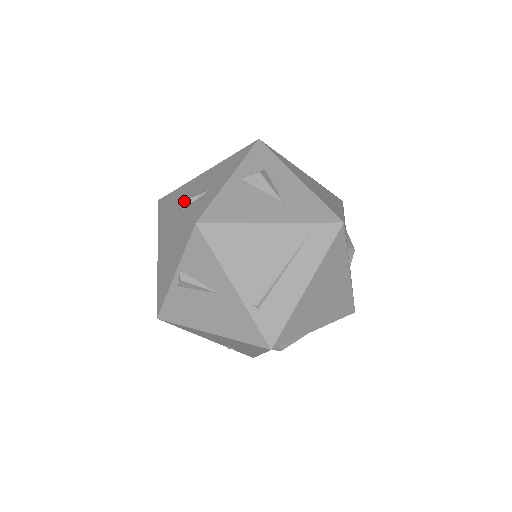
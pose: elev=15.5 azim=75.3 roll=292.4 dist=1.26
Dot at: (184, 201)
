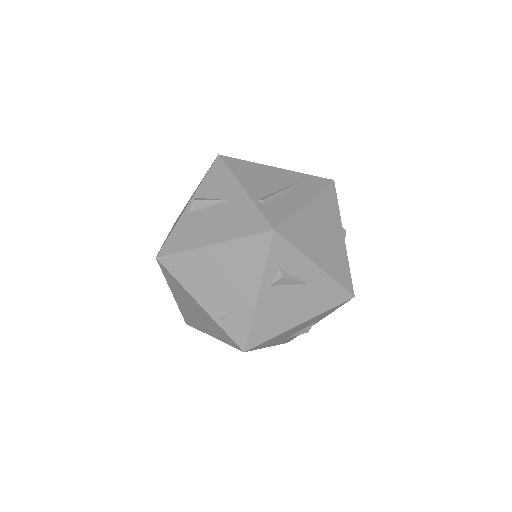
Dot at: occluded
